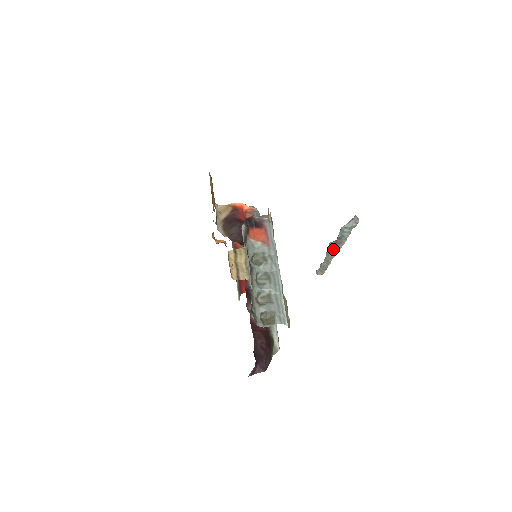
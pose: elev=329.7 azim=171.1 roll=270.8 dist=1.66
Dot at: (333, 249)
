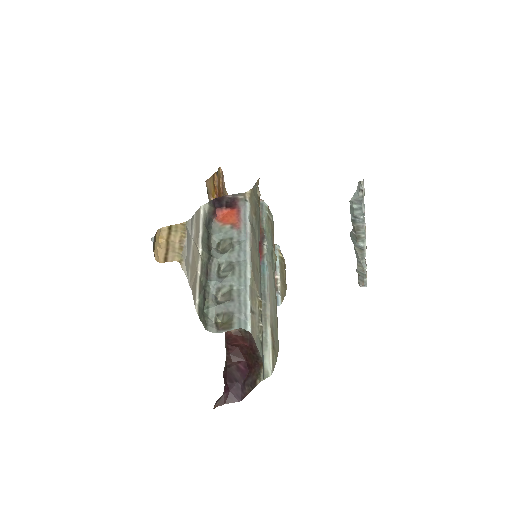
Dot at: (356, 241)
